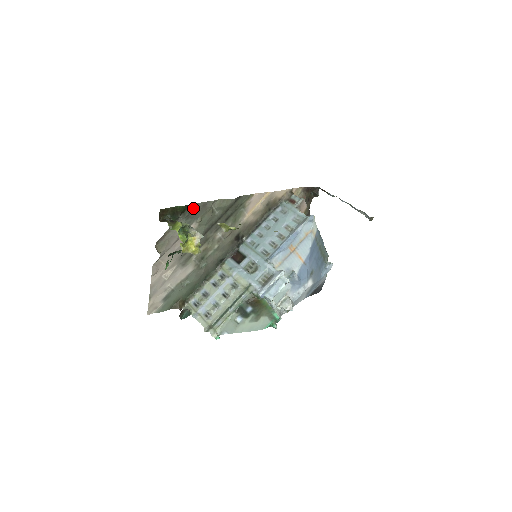
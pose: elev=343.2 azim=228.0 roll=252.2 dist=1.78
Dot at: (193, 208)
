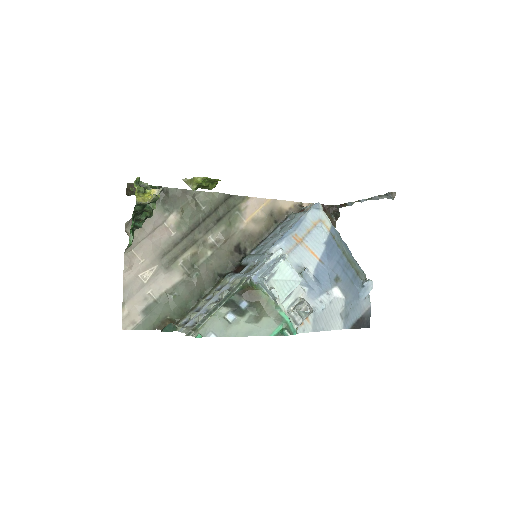
Dot at: (170, 194)
